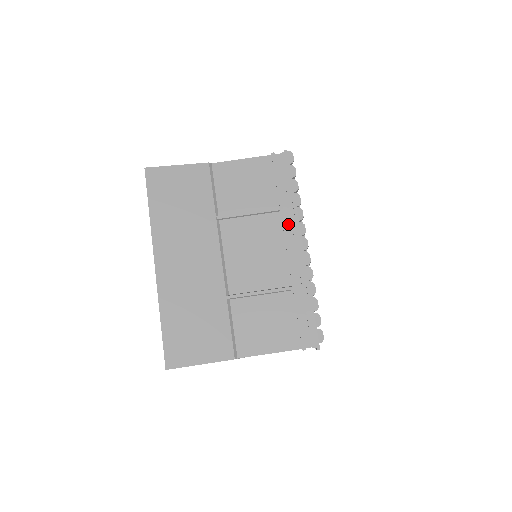
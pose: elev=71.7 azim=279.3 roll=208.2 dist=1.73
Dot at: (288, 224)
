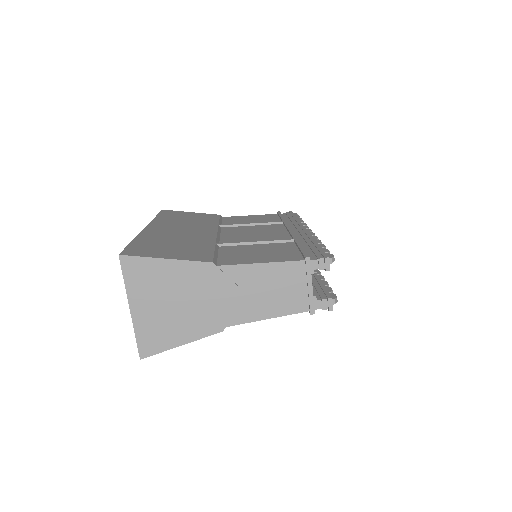
Dot at: (291, 226)
